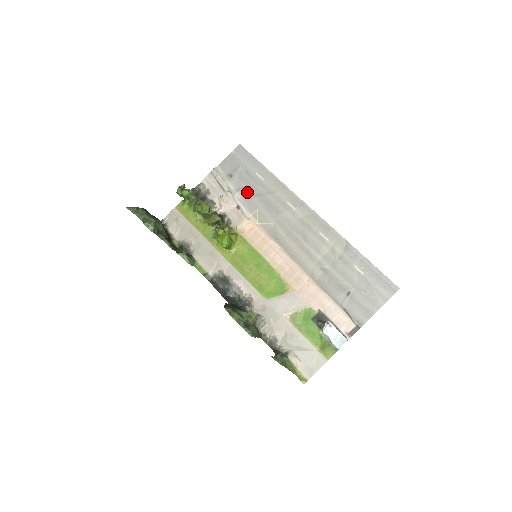
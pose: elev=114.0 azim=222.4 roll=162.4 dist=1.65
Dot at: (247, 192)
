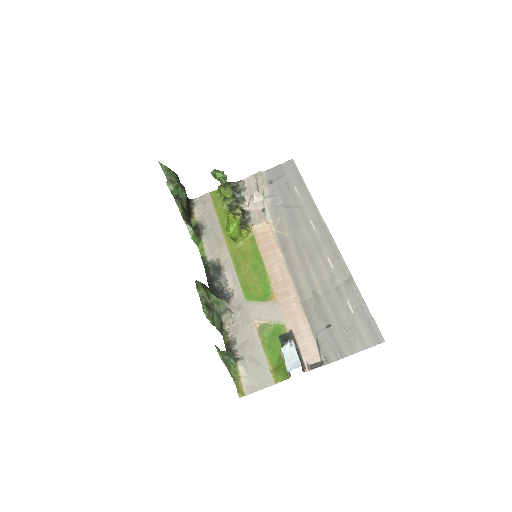
Dot at: (278, 200)
